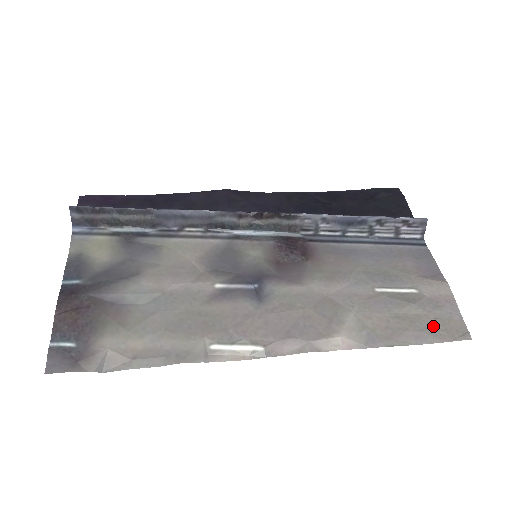
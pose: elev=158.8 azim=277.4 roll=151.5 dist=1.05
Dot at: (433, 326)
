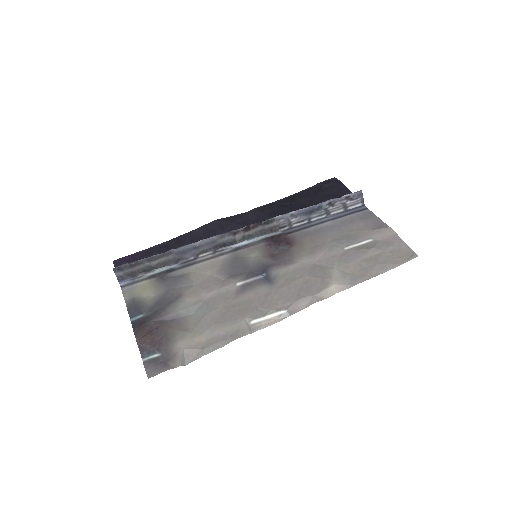
Dot at: (390, 257)
